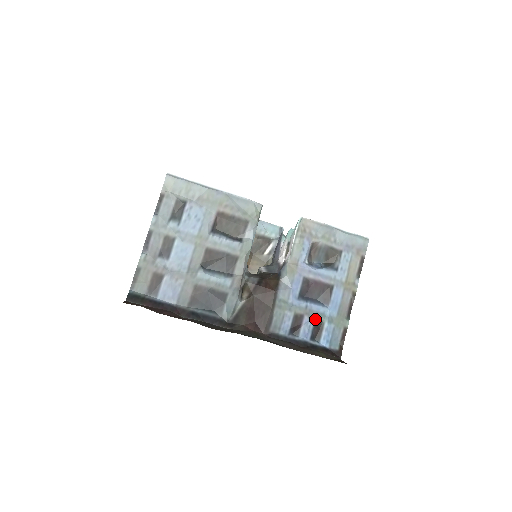
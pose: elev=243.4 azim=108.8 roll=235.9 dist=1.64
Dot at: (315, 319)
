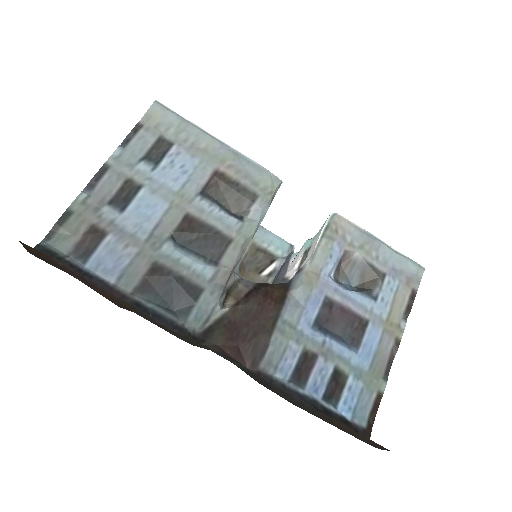
Dot at: (334, 366)
